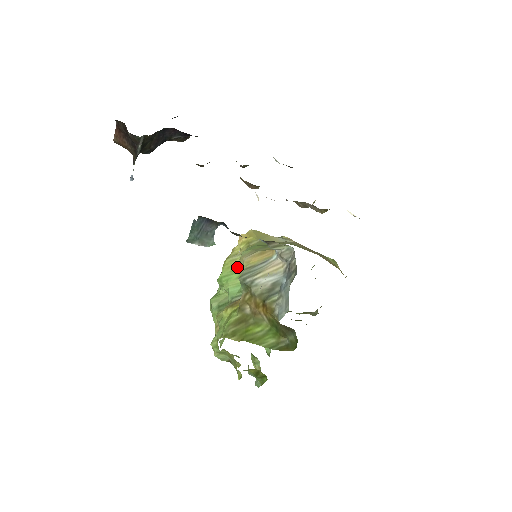
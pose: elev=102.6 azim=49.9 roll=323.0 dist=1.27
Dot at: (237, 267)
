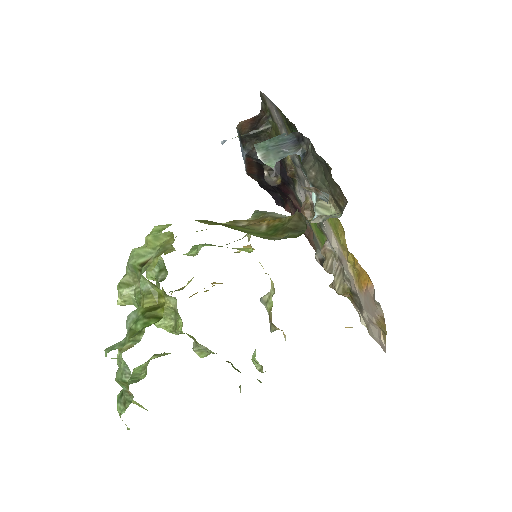
Dot at: occluded
